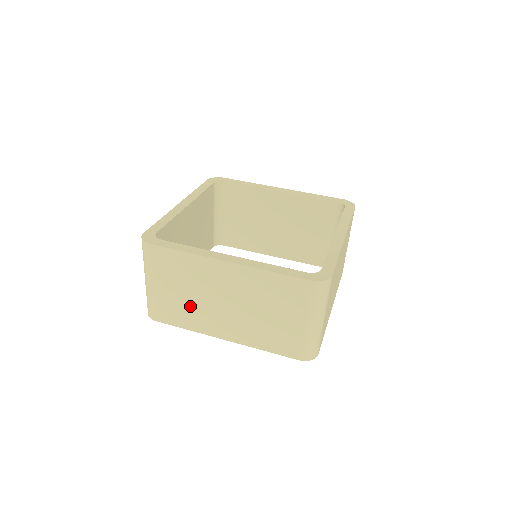
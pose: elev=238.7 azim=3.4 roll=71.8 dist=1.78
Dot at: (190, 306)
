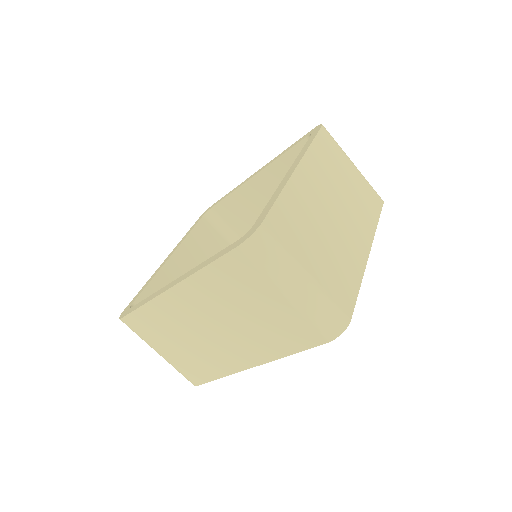
Dot at: (199, 353)
